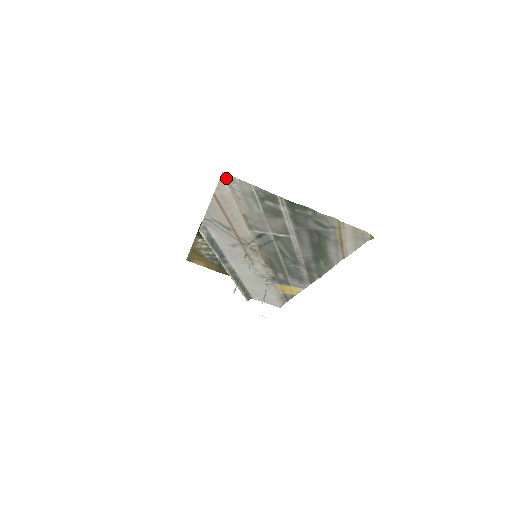
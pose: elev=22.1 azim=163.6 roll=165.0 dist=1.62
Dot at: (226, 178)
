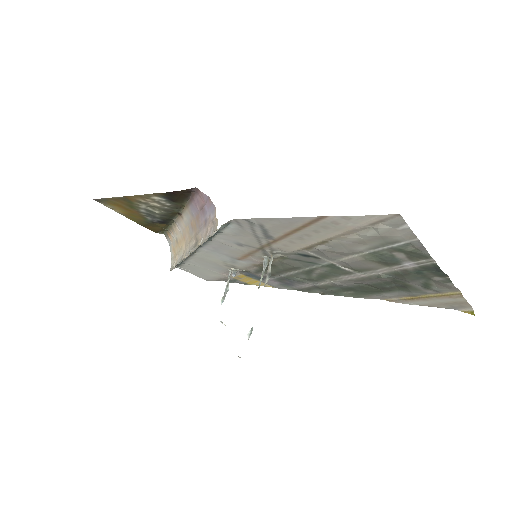
Dot at: (388, 218)
